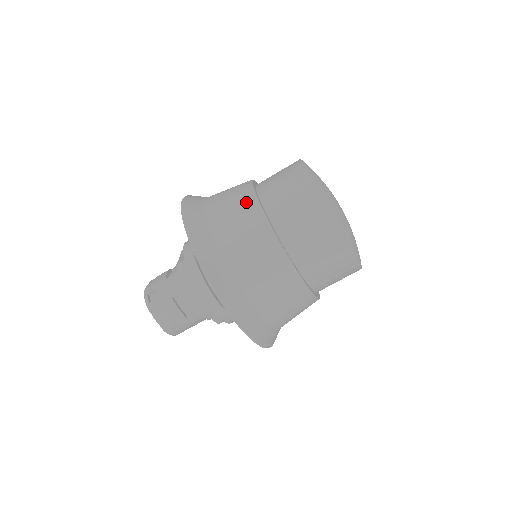
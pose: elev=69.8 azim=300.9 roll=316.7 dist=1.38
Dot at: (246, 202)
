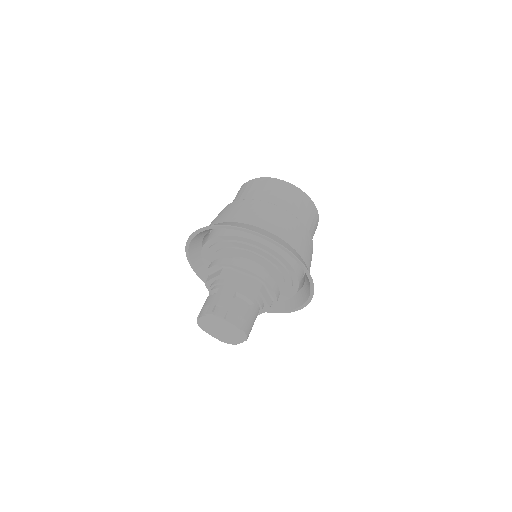
Dot at: (241, 204)
